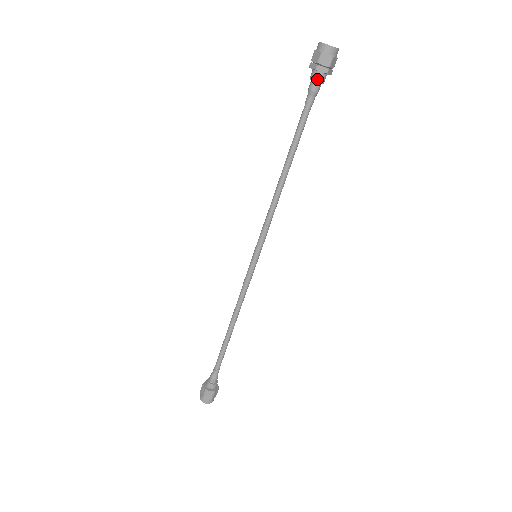
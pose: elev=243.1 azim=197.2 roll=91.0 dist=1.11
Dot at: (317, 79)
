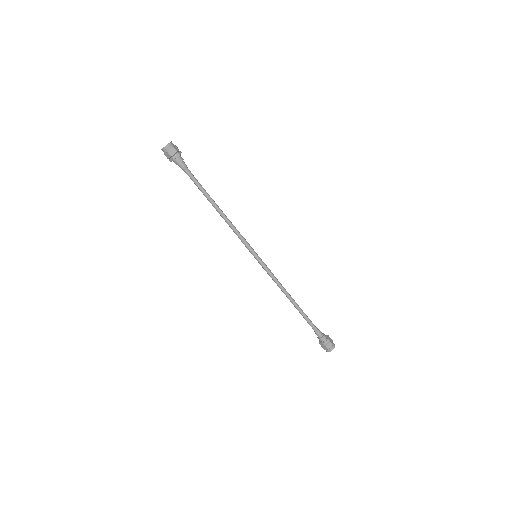
Dot at: (176, 164)
